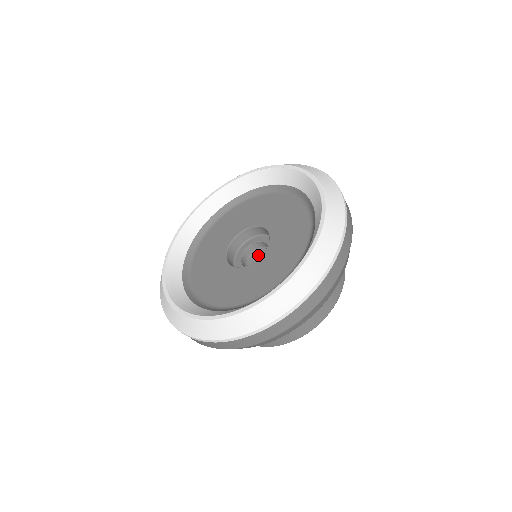
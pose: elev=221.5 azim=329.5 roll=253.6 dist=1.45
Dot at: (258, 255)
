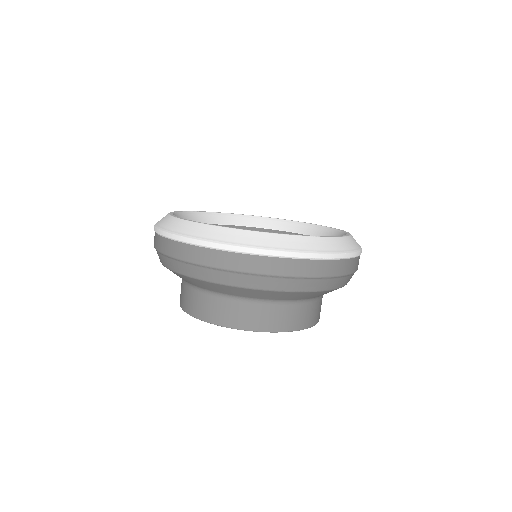
Dot at: occluded
